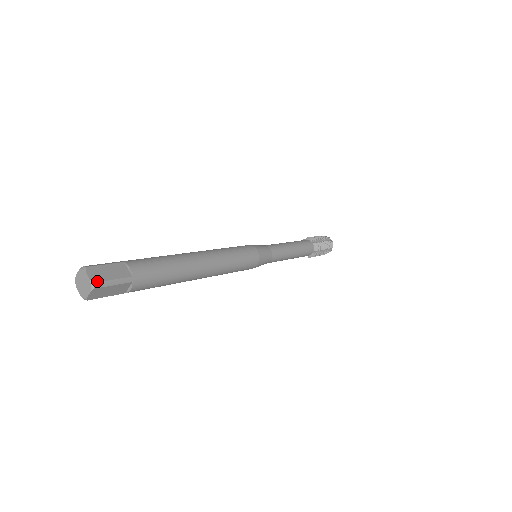
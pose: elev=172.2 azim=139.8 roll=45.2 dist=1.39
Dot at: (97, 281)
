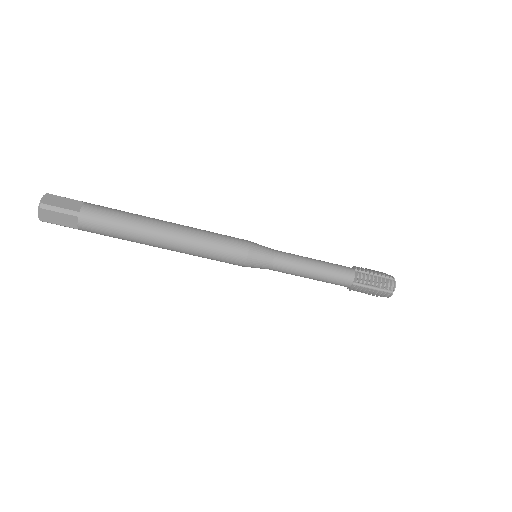
Dot at: (45, 203)
